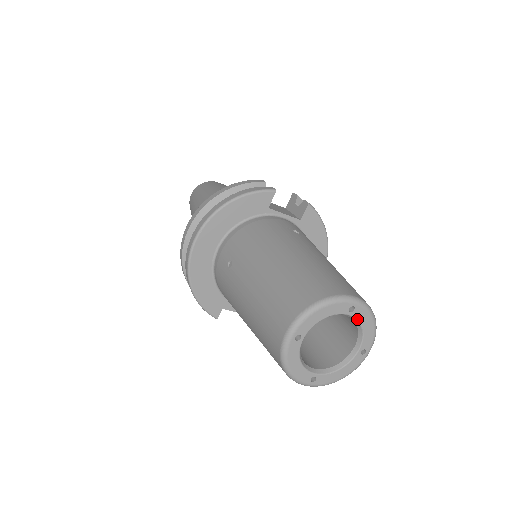
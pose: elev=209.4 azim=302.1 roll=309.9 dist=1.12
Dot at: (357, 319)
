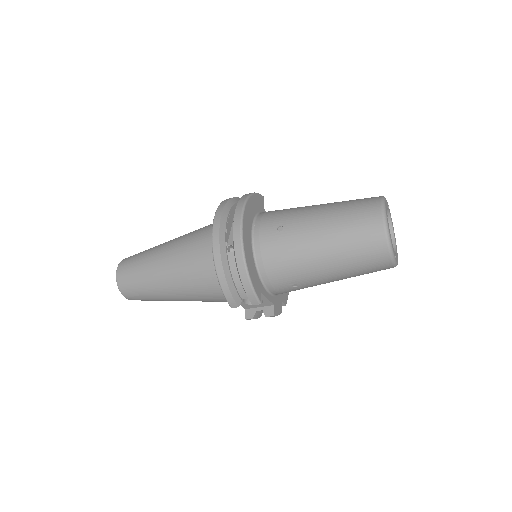
Dot at: (390, 217)
